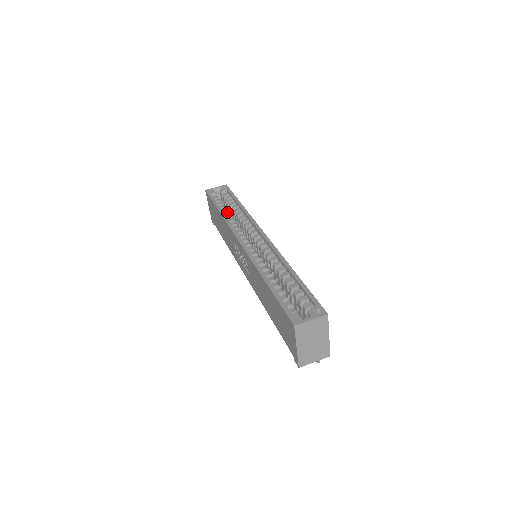
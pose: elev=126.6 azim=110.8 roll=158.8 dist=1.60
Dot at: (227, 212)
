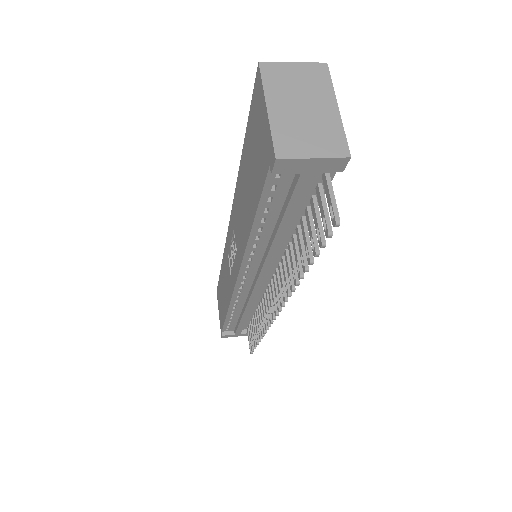
Dot at: occluded
